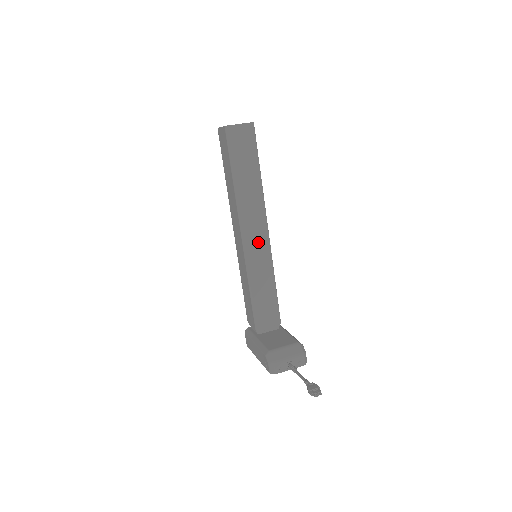
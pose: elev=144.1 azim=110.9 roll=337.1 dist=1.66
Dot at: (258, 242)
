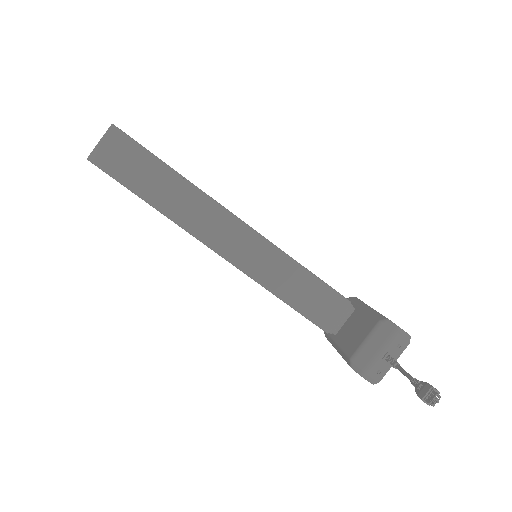
Dot at: (240, 243)
